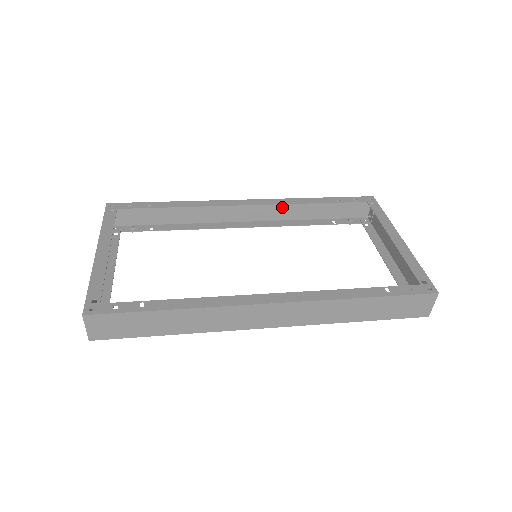
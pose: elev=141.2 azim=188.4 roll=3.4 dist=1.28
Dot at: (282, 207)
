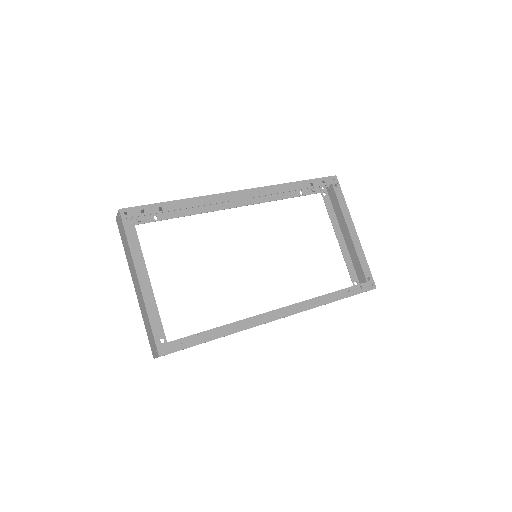
Dot at: occluded
